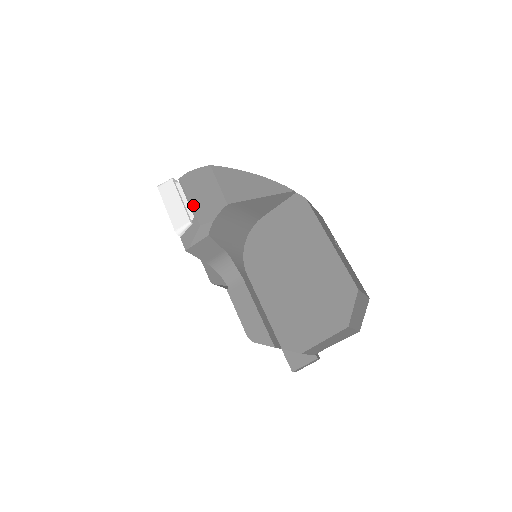
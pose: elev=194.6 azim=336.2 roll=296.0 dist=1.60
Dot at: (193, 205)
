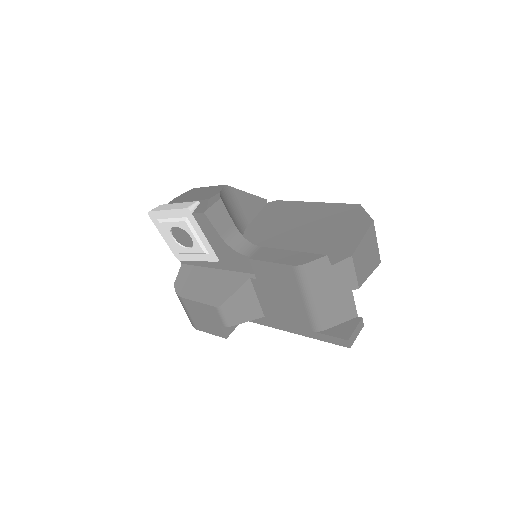
Dot at: (193, 200)
